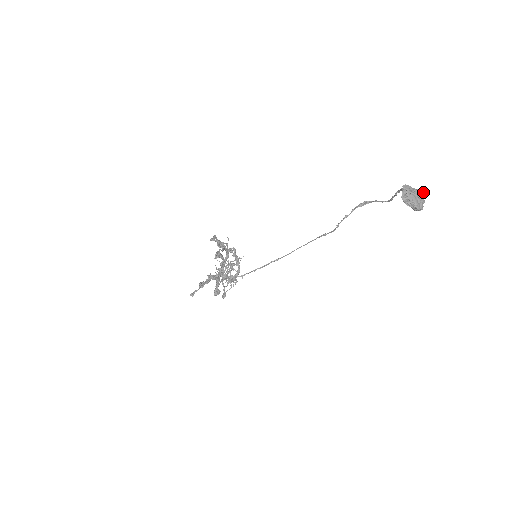
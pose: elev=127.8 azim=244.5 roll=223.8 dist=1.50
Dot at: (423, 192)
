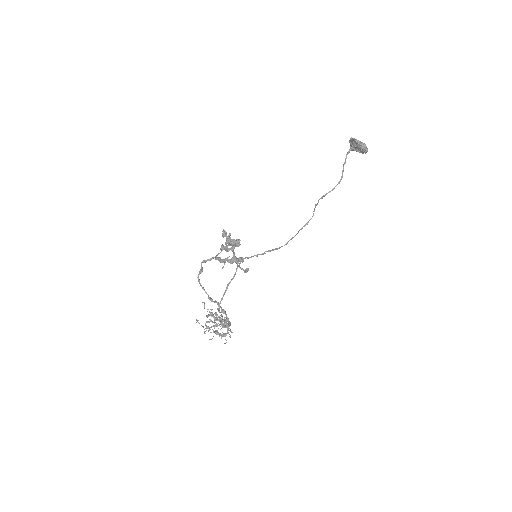
Dot at: occluded
